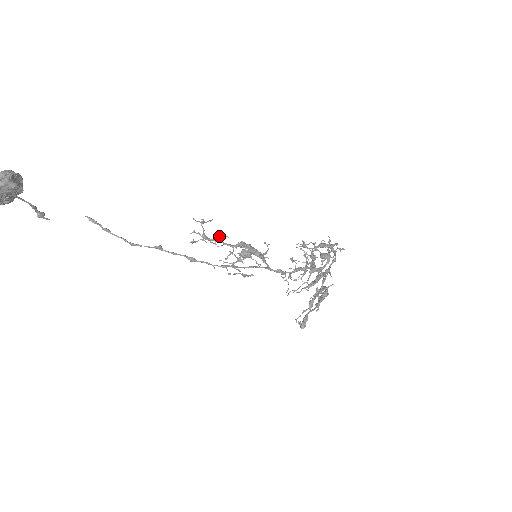
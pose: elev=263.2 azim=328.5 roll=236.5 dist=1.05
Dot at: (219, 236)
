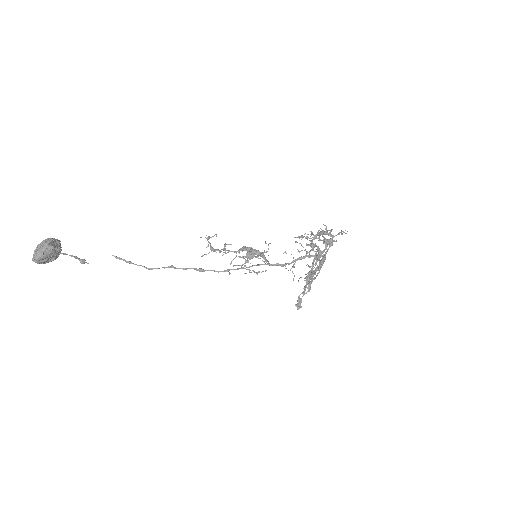
Dot at: (224, 246)
